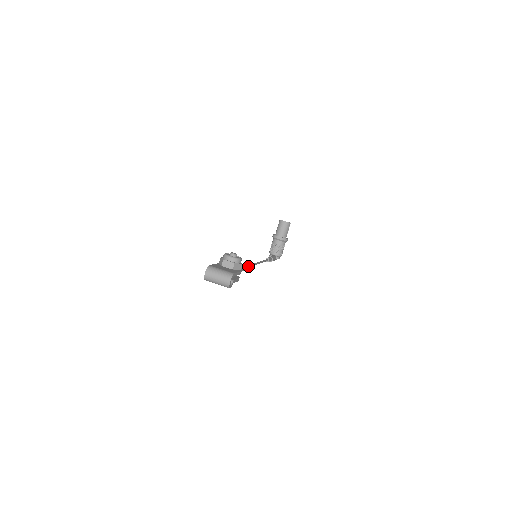
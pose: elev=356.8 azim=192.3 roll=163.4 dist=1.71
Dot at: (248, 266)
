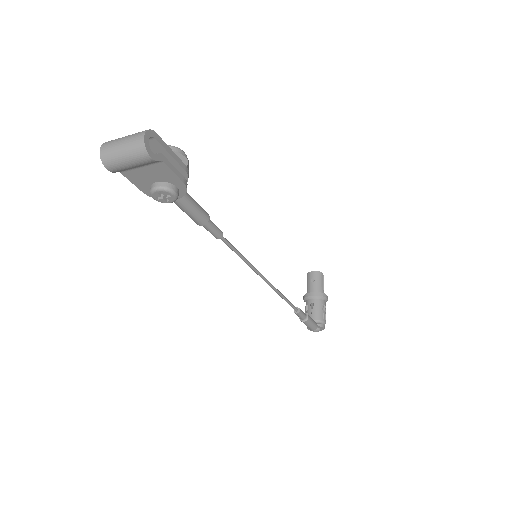
Dot at: (237, 250)
